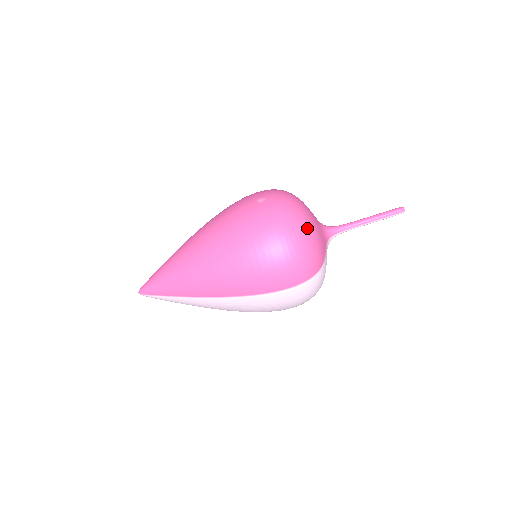
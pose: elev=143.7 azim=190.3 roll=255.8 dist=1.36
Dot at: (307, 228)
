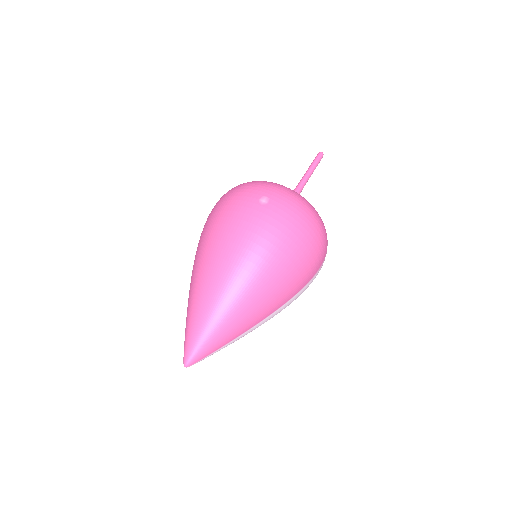
Dot at: (311, 205)
